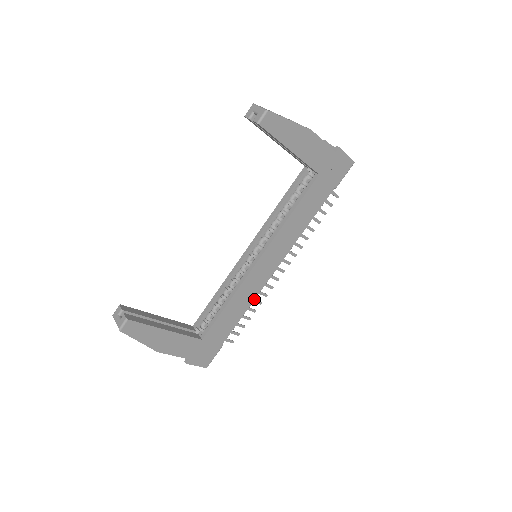
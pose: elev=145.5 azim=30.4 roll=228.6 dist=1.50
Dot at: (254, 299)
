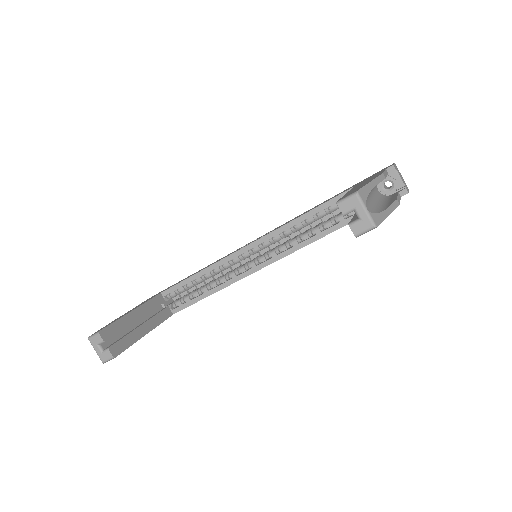
Dot at: occluded
